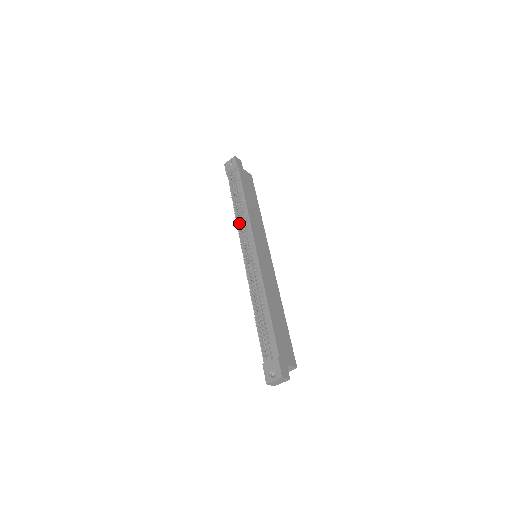
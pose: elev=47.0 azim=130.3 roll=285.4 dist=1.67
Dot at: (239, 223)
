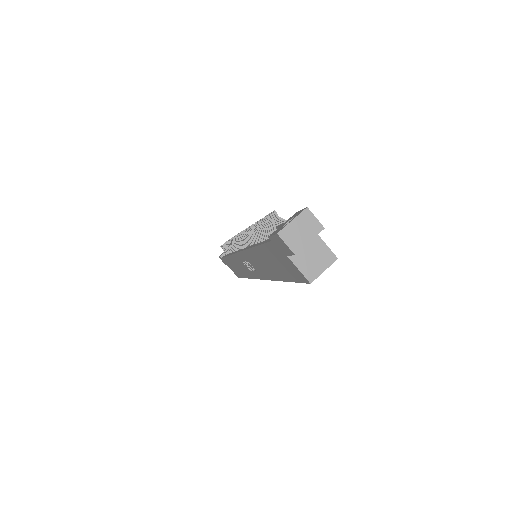
Dot at: (233, 247)
